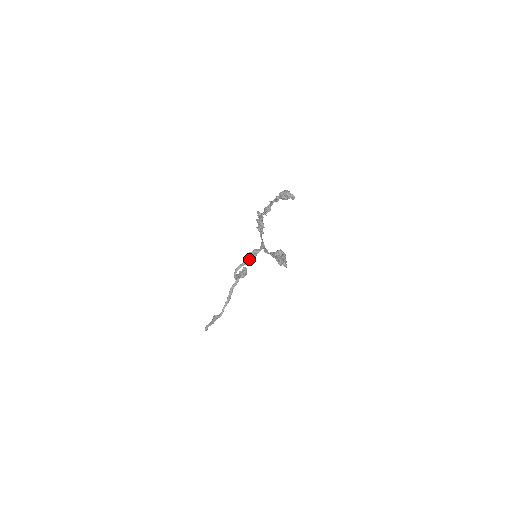
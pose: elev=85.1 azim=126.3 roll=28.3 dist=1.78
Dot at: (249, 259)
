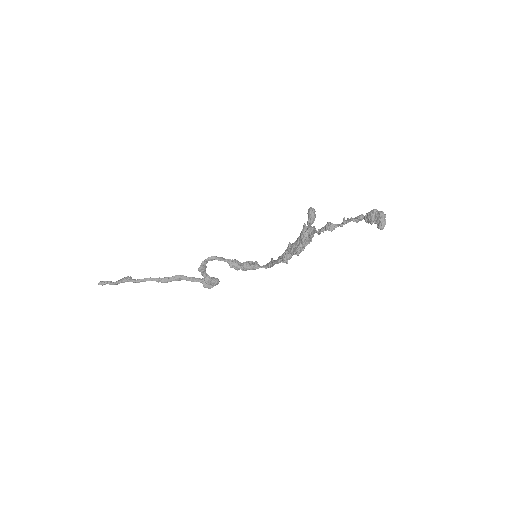
Dot at: (240, 263)
